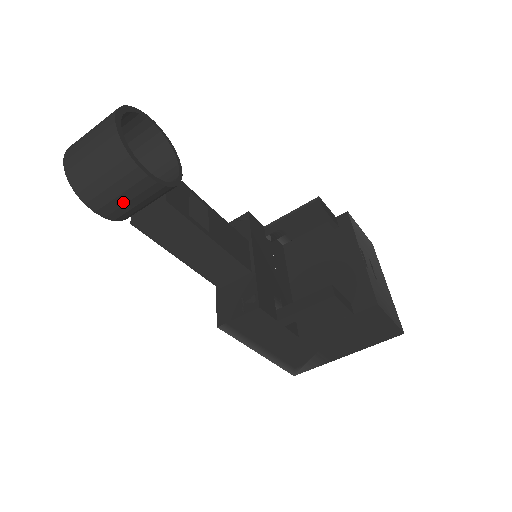
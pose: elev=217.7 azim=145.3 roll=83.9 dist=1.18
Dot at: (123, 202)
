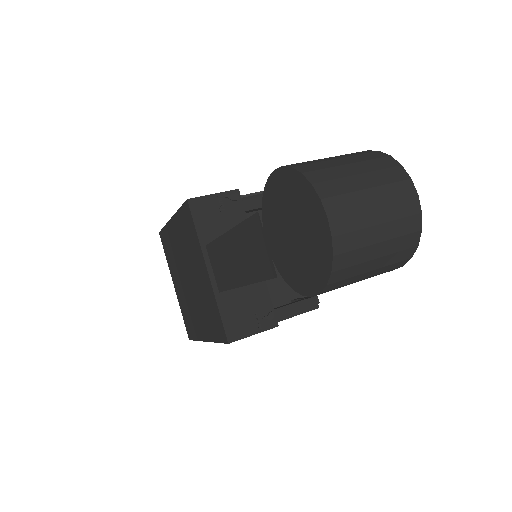
Dot at: occluded
